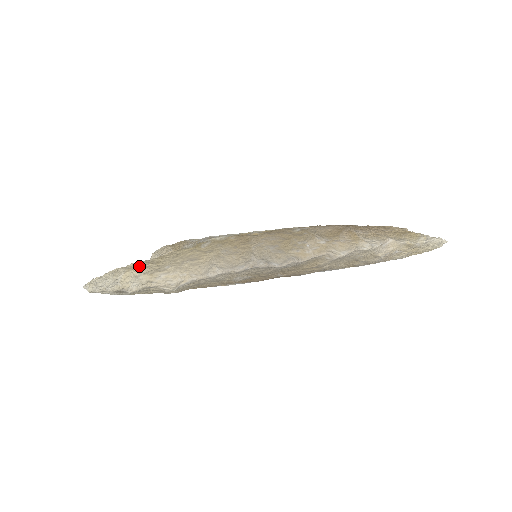
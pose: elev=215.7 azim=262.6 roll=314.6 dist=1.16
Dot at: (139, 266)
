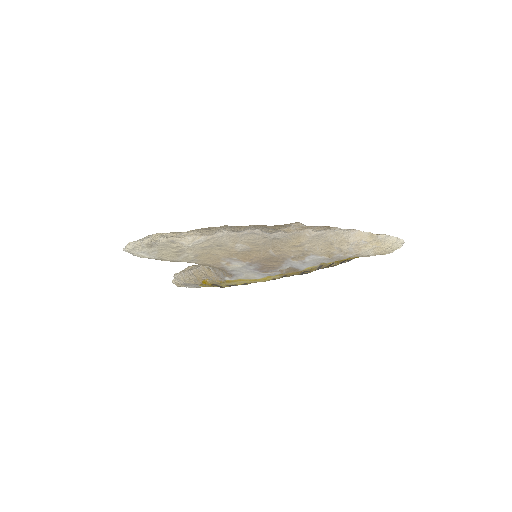
Dot at: occluded
